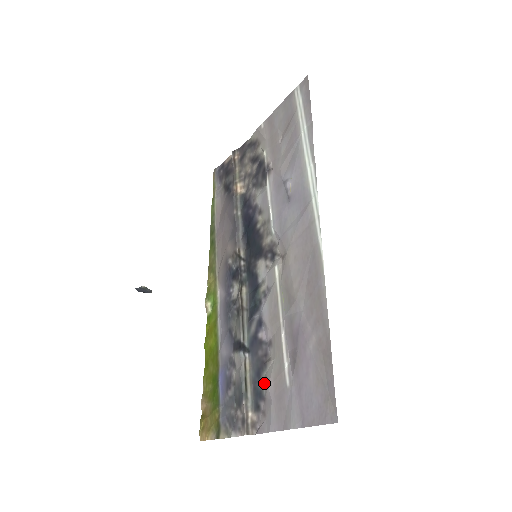
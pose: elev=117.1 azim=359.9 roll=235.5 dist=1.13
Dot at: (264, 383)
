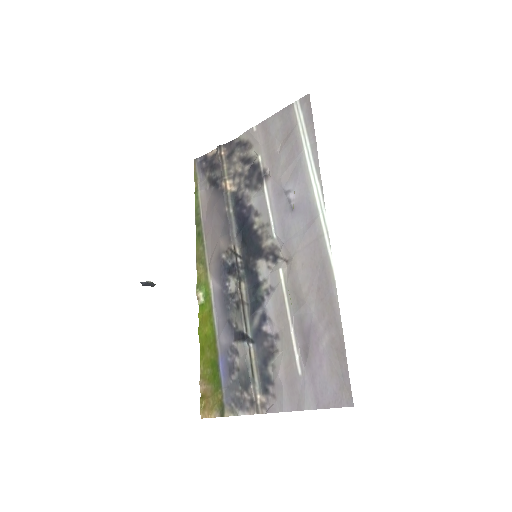
Dot at: (272, 370)
